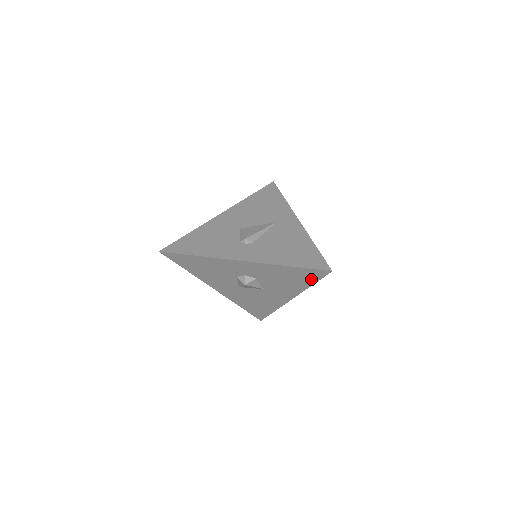
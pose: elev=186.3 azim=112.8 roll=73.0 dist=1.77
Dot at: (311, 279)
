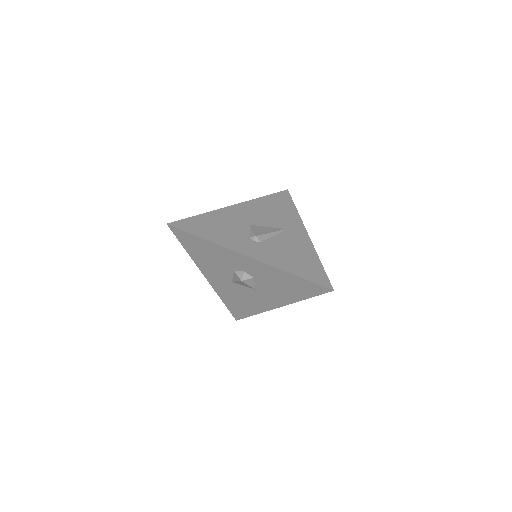
Dot at: (309, 293)
